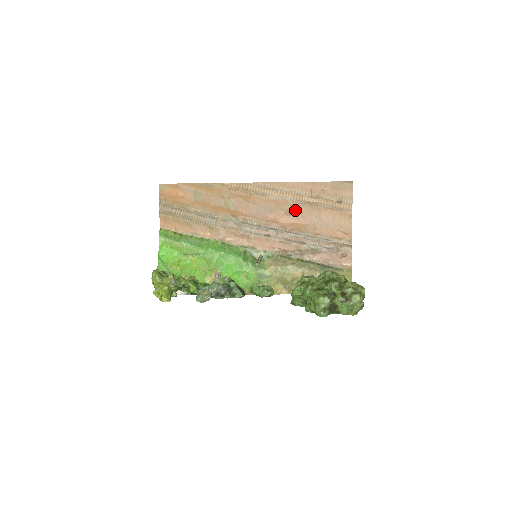
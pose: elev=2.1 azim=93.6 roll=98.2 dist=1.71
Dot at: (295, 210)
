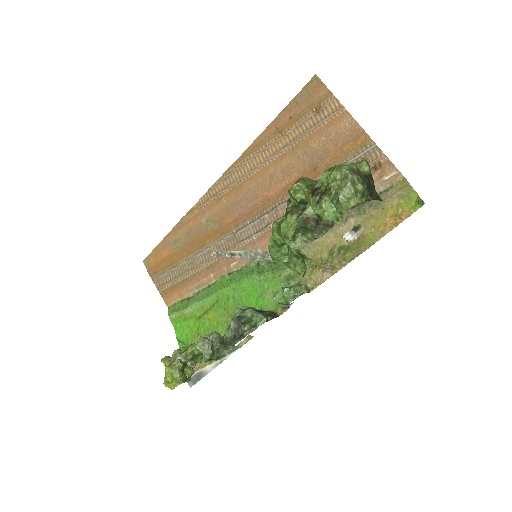
Dot at: (278, 169)
